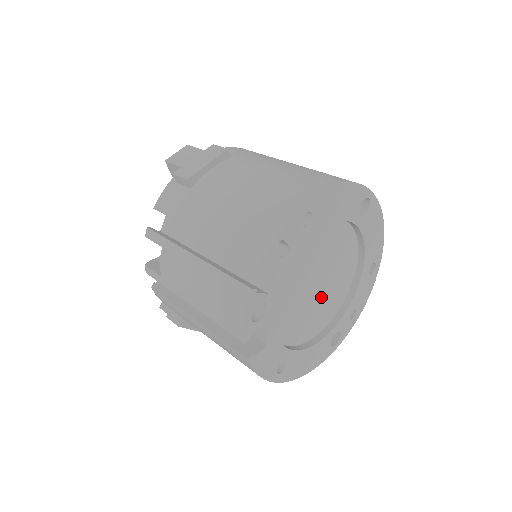
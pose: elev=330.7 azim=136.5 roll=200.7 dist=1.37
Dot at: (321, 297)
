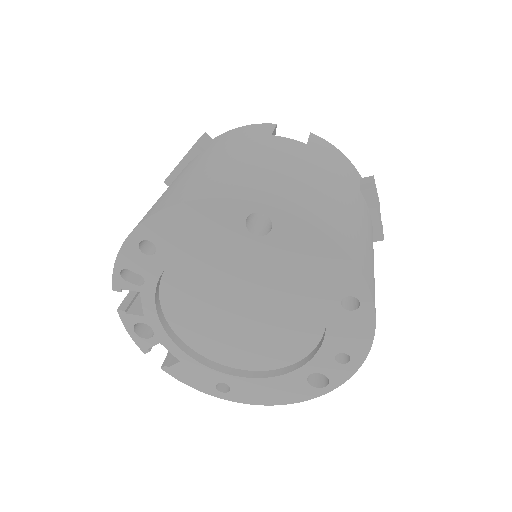
Dot at: (262, 326)
